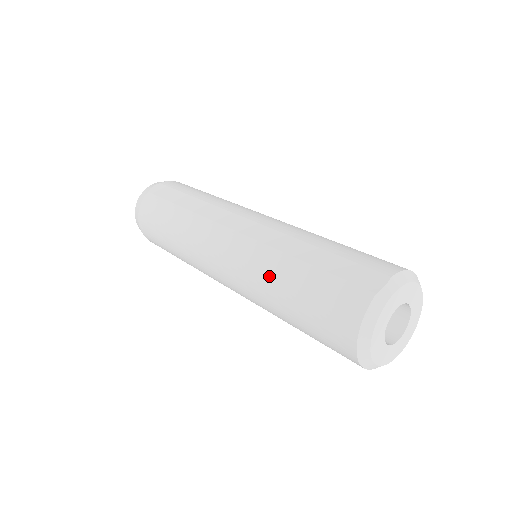
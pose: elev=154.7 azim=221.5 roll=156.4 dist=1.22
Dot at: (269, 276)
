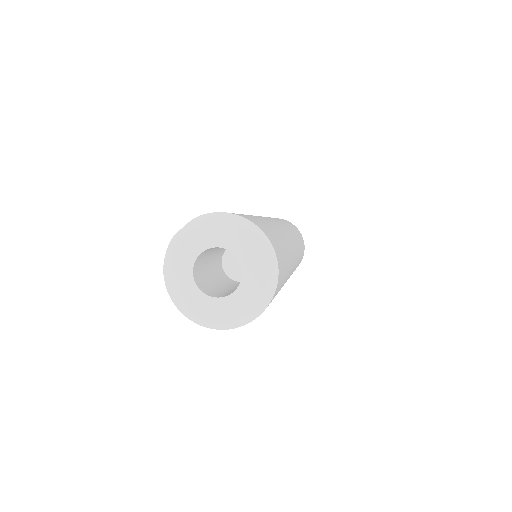
Dot at: occluded
